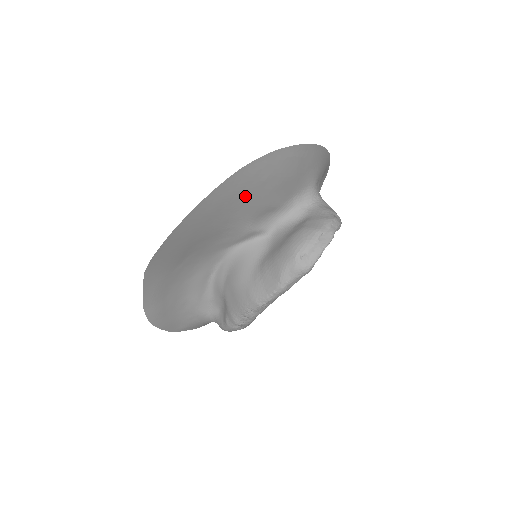
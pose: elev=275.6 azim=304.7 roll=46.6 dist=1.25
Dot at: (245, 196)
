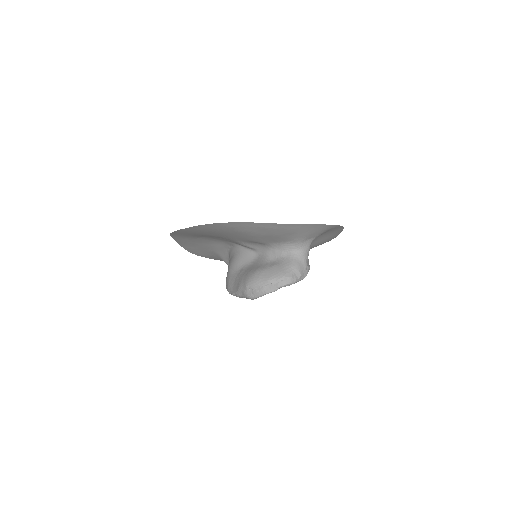
Dot at: (228, 233)
